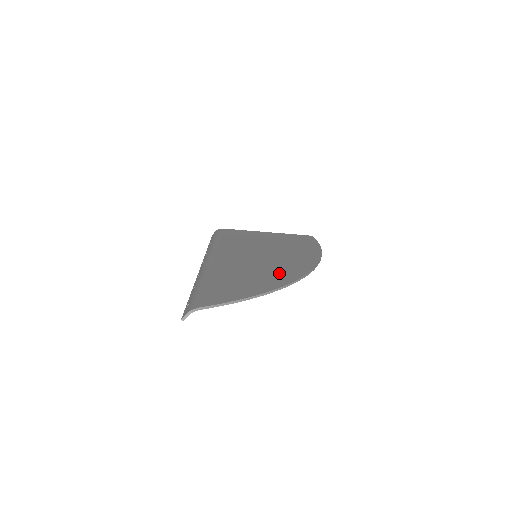
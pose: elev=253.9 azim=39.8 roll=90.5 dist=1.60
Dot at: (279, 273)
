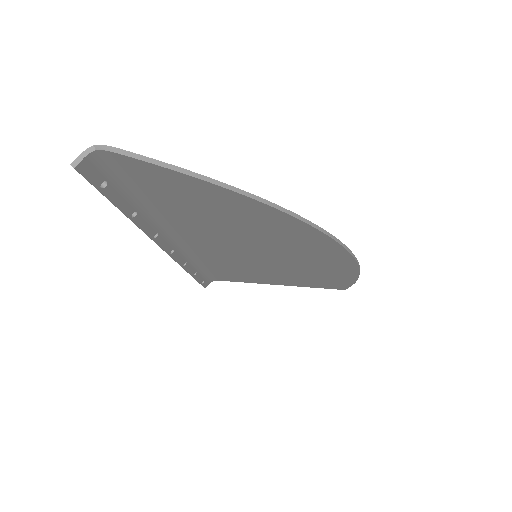
Dot at: occluded
